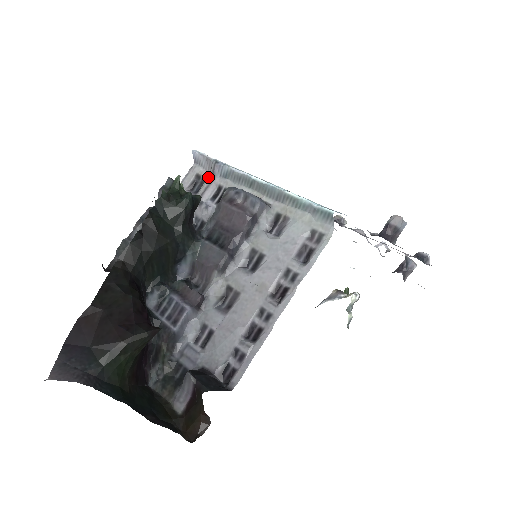
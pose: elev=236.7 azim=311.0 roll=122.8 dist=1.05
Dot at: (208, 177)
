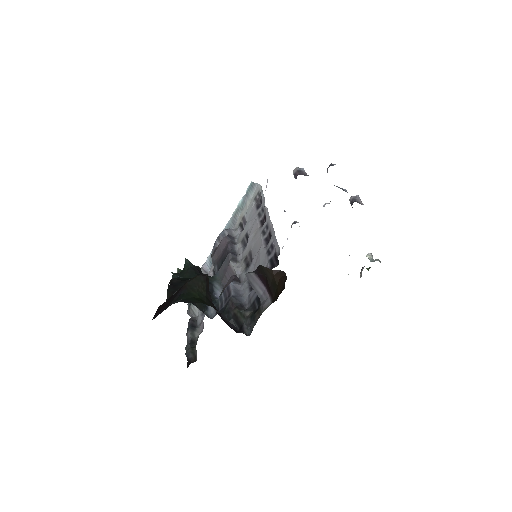
Dot at: occluded
